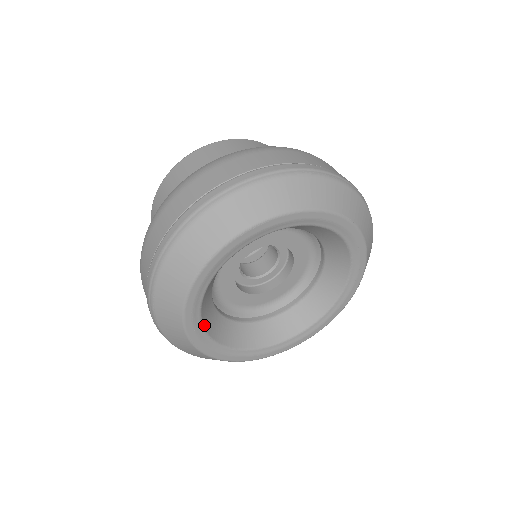
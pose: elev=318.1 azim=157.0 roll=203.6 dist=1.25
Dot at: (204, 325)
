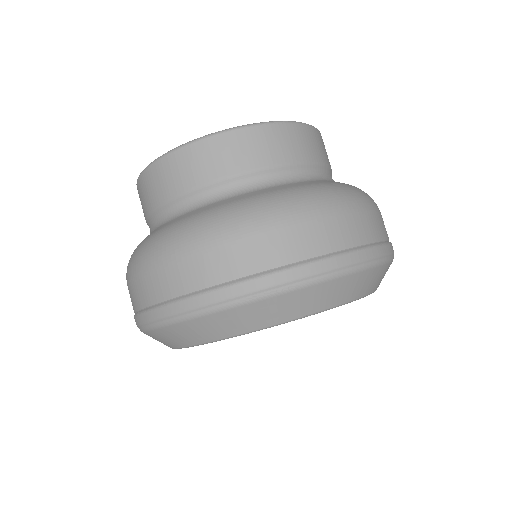
Dot at: occluded
